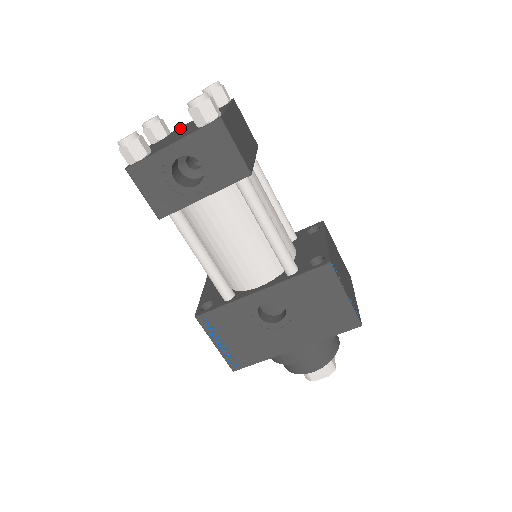
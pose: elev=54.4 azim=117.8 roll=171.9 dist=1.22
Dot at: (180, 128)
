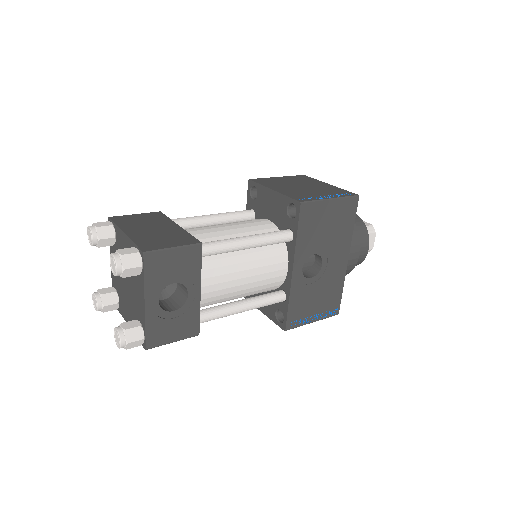
Dot at: (114, 278)
